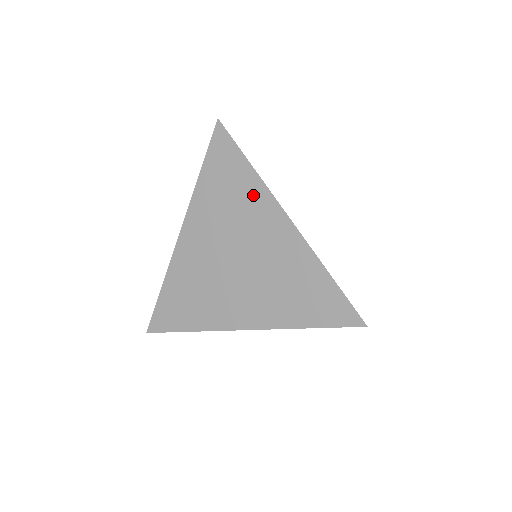
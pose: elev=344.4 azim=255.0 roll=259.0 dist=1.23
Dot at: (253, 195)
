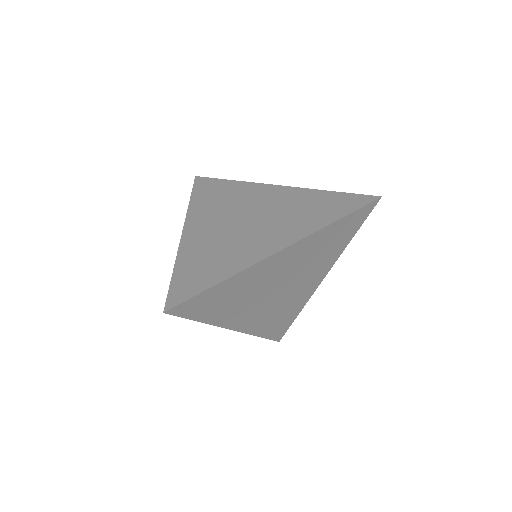
Dot at: (242, 189)
